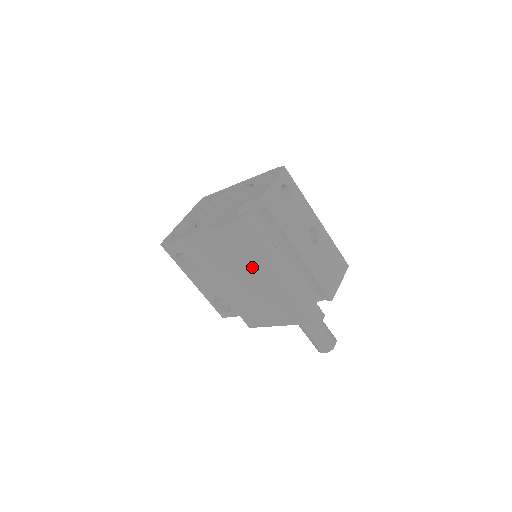
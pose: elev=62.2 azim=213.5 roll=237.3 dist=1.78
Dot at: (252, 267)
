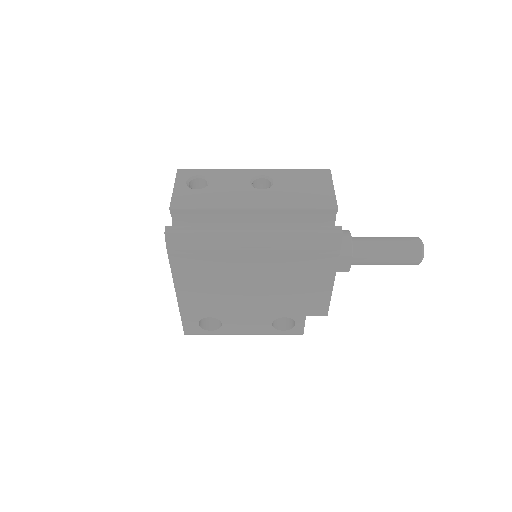
Dot at: (235, 265)
